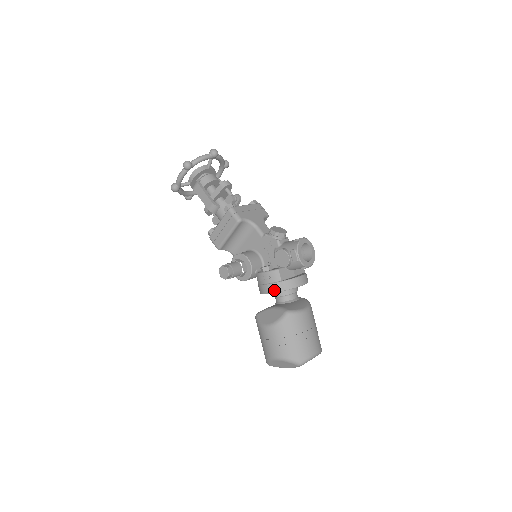
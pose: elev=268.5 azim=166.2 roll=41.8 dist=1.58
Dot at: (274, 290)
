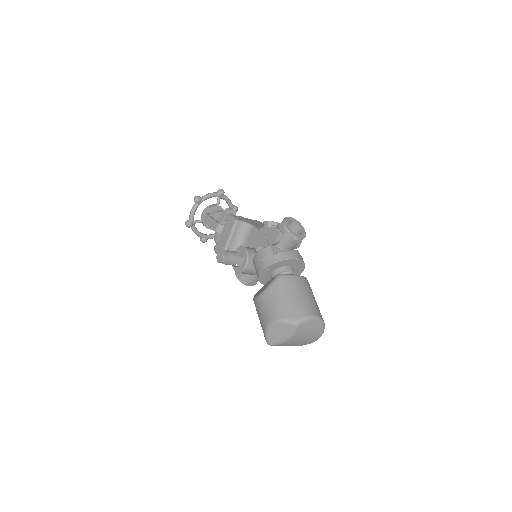
Dot at: (267, 264)
